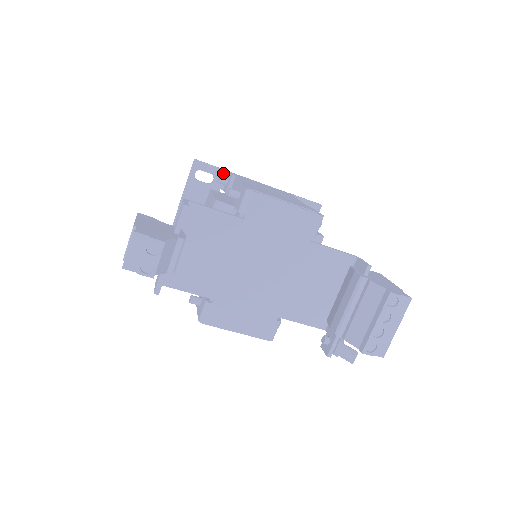
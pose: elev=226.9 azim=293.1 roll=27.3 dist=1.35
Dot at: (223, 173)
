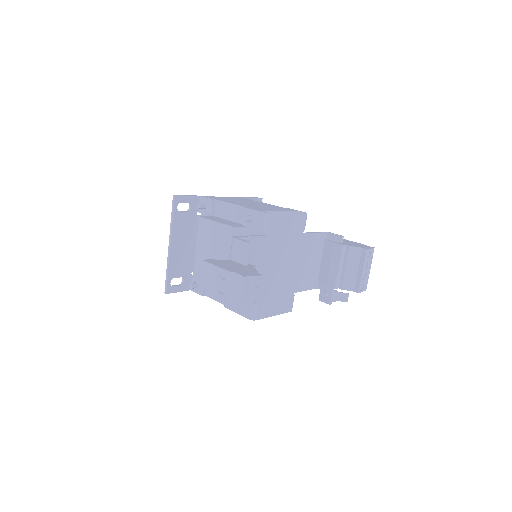
Dot at: (196, 199)
